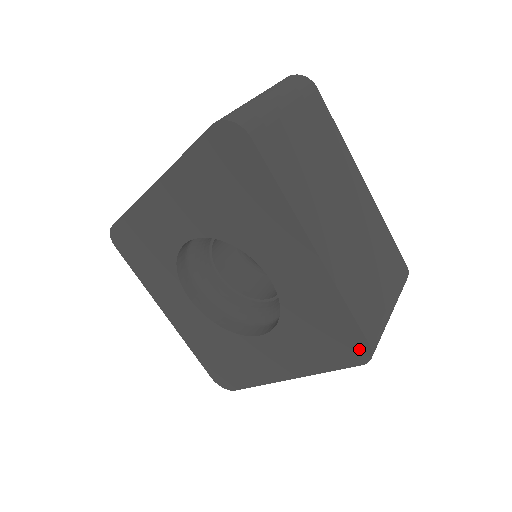
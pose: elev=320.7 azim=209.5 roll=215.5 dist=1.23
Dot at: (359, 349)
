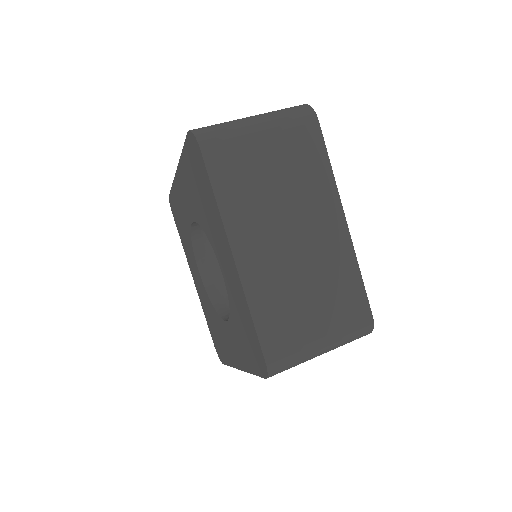
Dot at: (262, 362)
